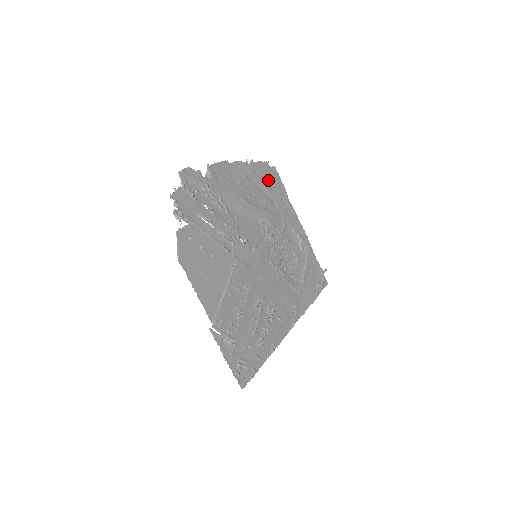
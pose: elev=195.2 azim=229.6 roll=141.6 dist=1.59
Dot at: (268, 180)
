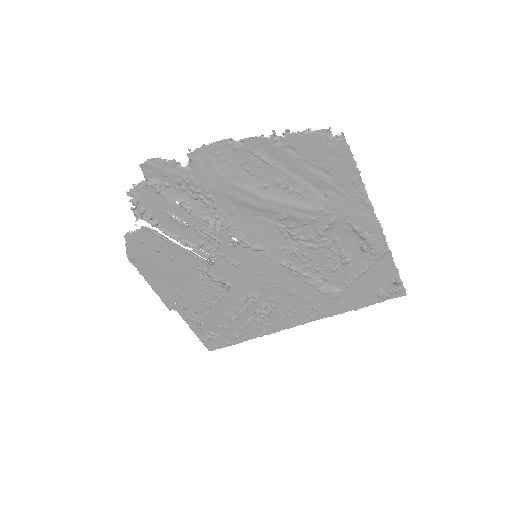
Dot at: (317, 159)
